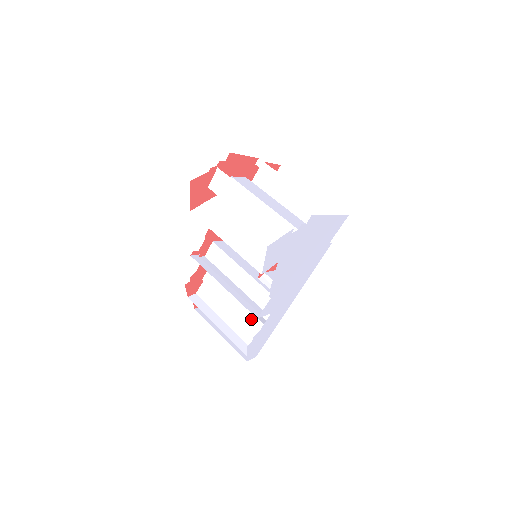
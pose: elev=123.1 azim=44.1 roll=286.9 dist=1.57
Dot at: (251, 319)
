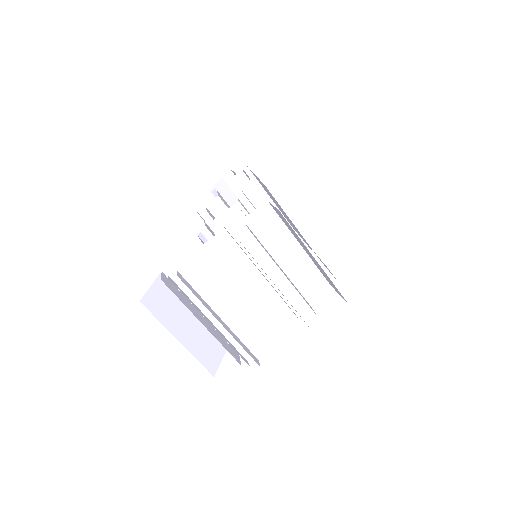
Dot at: occluded
